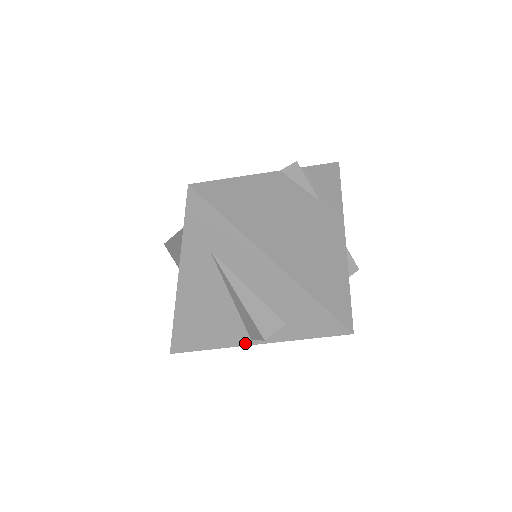
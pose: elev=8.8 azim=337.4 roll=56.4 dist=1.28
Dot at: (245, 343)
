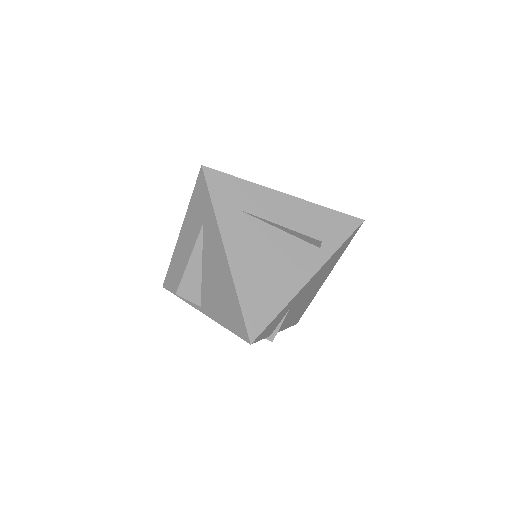
Dot at: (304, 282)
